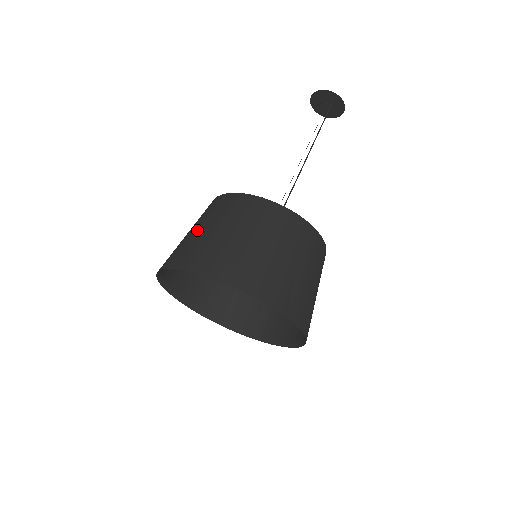
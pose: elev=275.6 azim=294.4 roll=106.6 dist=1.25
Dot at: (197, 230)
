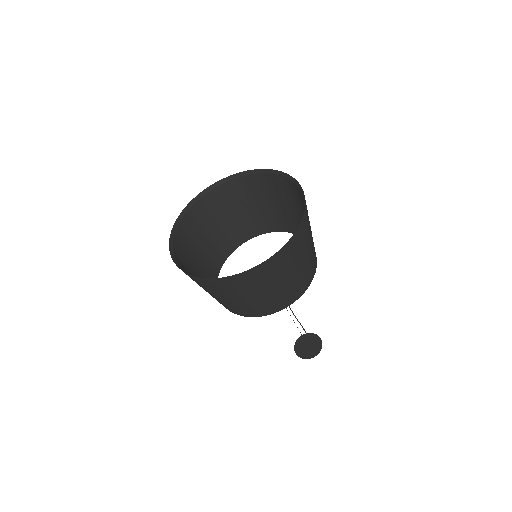
Dot at: (255, 202)
